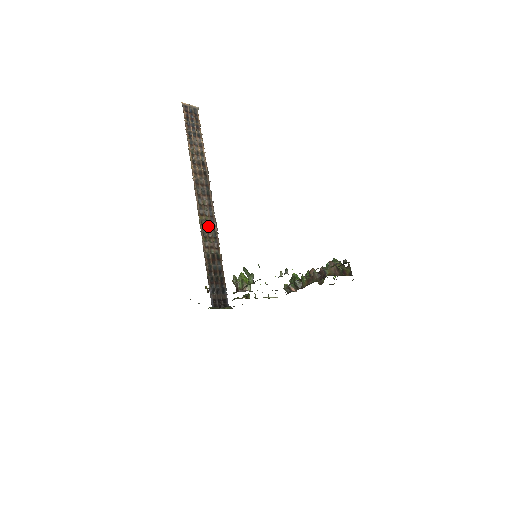
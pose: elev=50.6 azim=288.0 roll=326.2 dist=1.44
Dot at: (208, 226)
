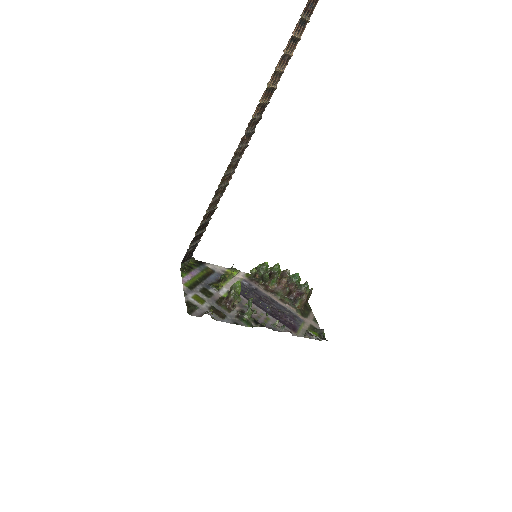
Dot at: (226, 178)
